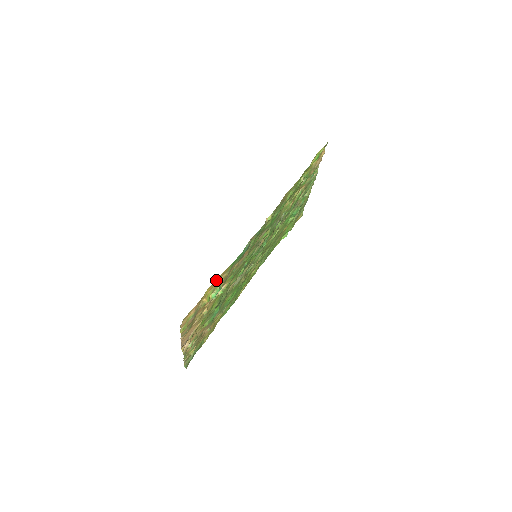
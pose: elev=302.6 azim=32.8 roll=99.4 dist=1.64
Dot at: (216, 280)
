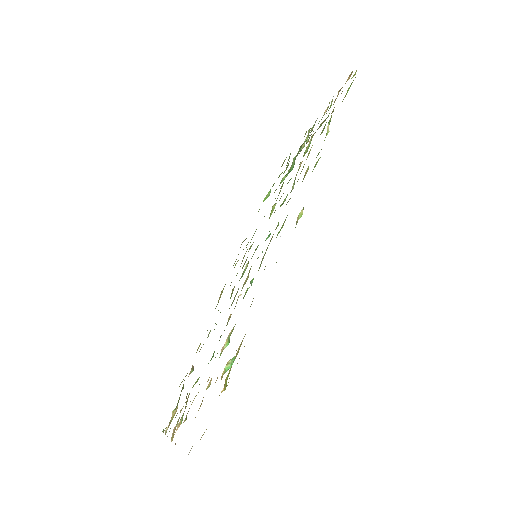
Dot at: occluded
